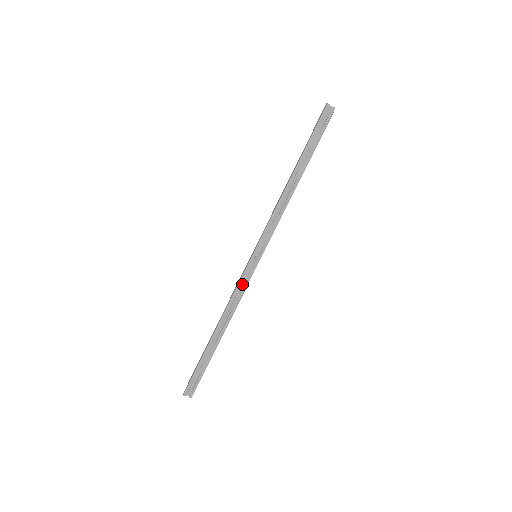
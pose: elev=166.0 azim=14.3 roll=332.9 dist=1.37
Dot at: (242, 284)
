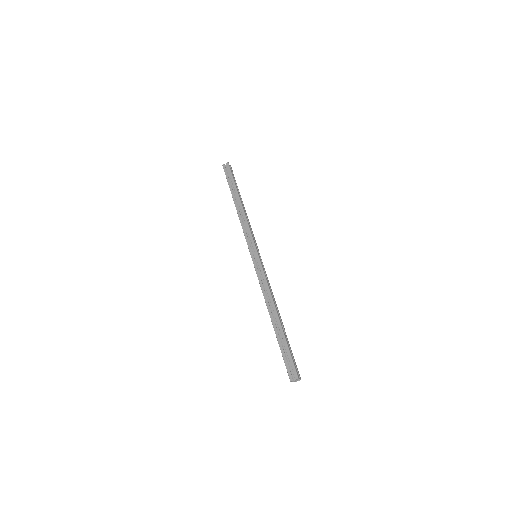
Dot at: (262, 277)
